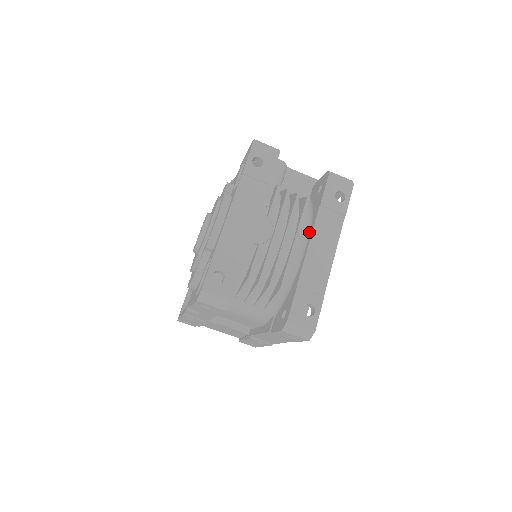
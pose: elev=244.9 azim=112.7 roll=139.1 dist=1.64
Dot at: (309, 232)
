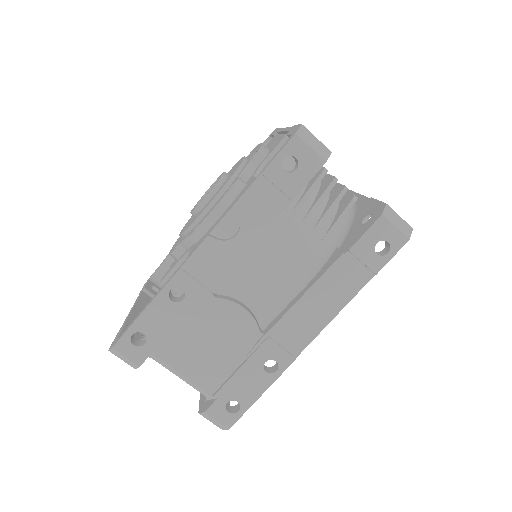
Dot at: occluded
